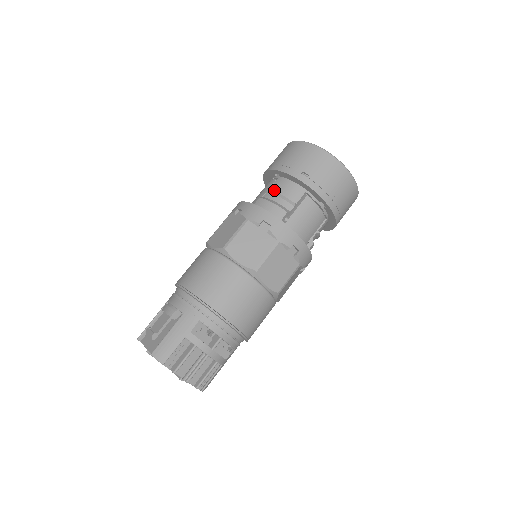
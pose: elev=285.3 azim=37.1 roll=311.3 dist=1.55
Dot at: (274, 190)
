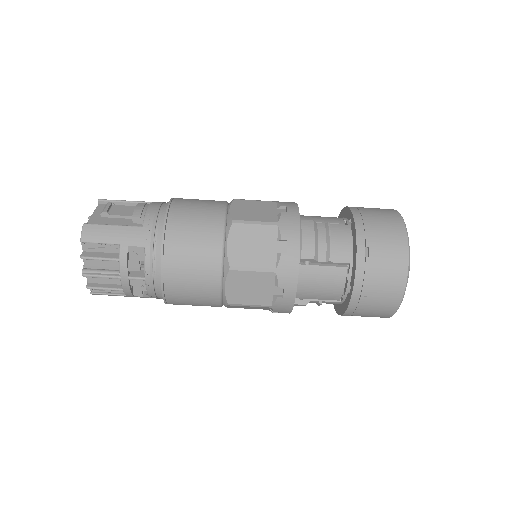
Dot at: (330, 230)
